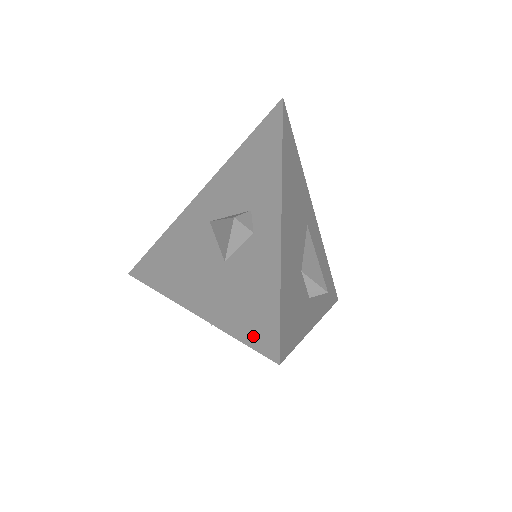
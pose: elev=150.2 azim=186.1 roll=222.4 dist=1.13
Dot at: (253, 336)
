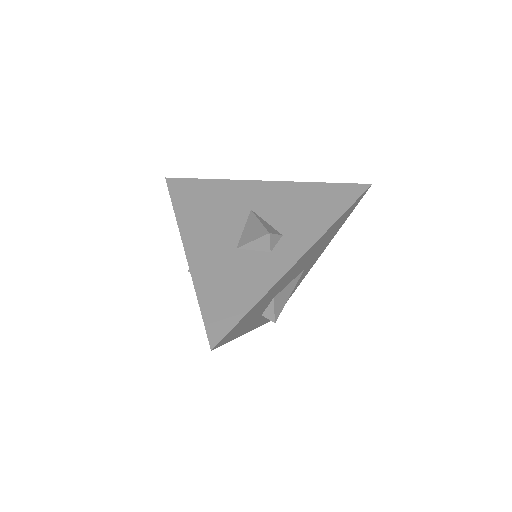
Dot at: (211, 316)
